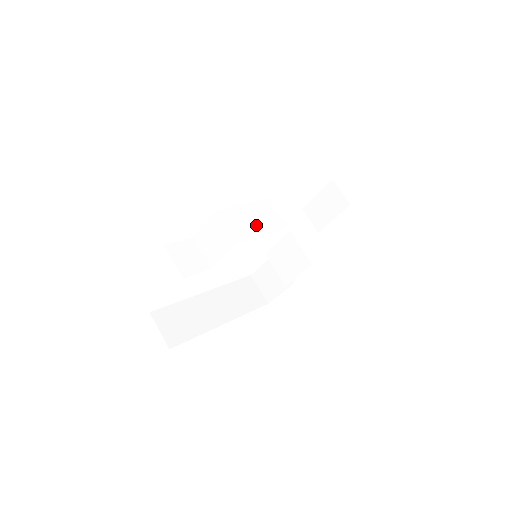
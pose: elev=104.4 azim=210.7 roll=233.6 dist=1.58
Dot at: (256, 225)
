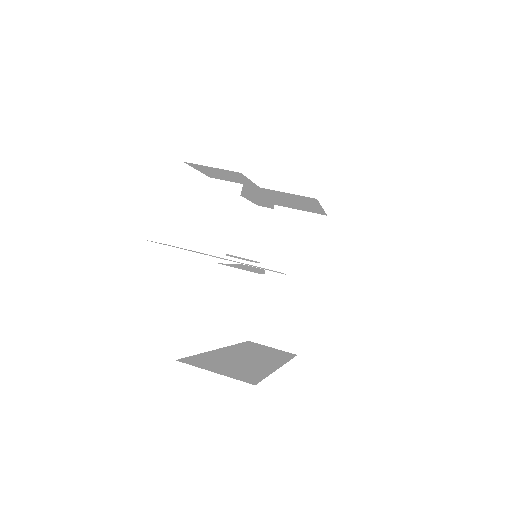
Dot at: occluded
